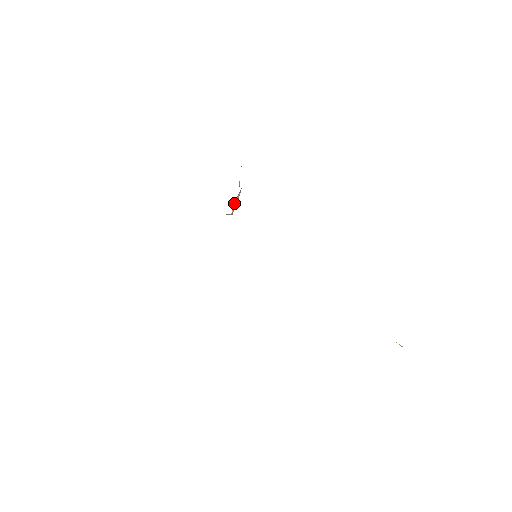
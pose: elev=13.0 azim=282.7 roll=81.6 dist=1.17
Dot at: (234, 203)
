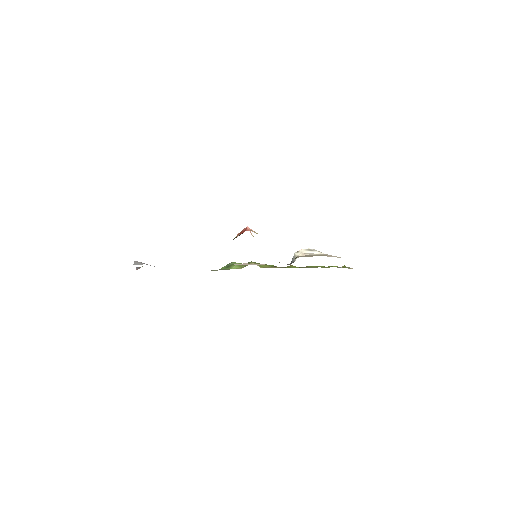
Dot at: occluded
